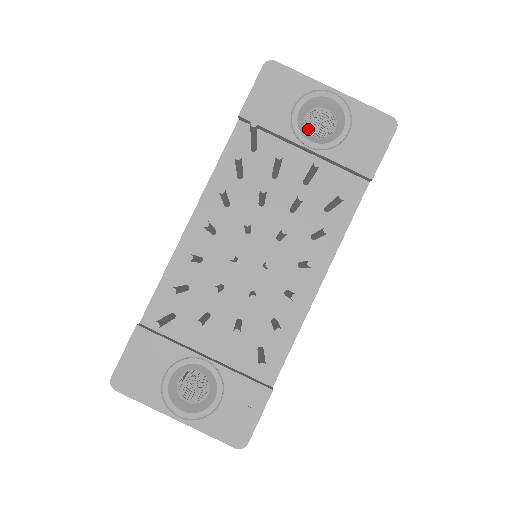
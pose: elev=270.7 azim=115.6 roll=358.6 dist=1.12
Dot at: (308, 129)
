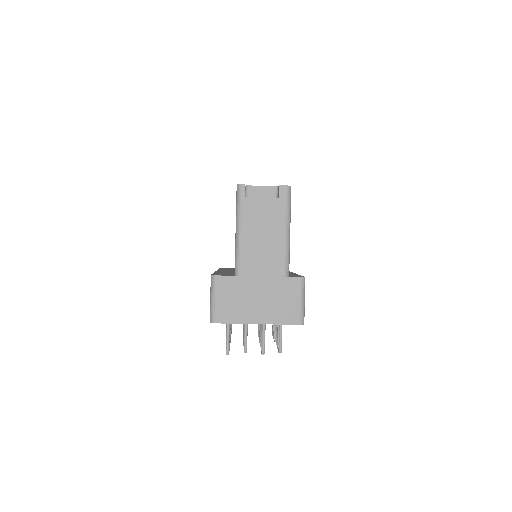
Dot at: occluded
